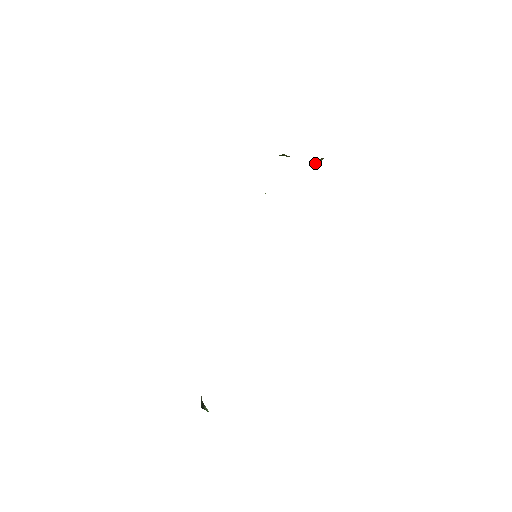
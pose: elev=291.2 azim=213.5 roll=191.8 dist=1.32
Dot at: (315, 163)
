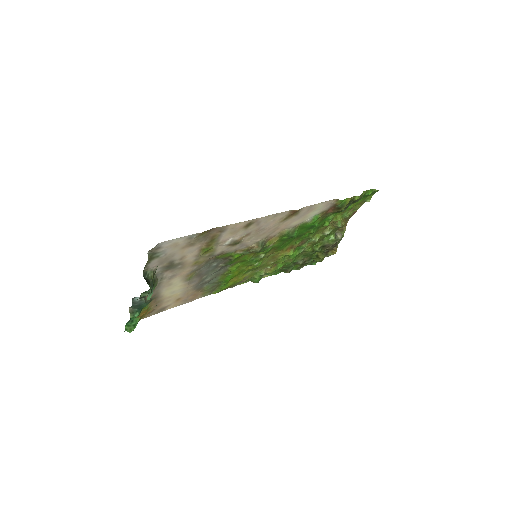
Dot at: (332, 236)
